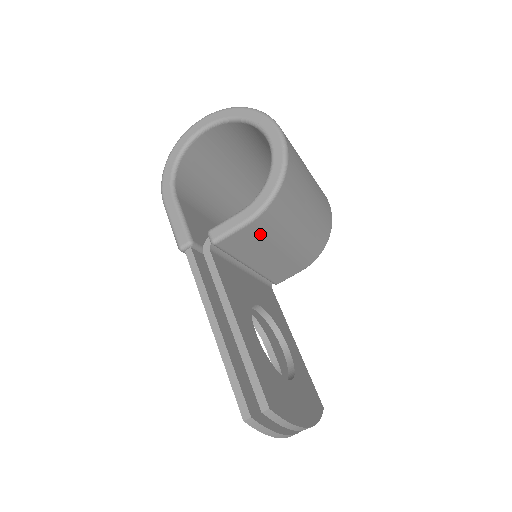
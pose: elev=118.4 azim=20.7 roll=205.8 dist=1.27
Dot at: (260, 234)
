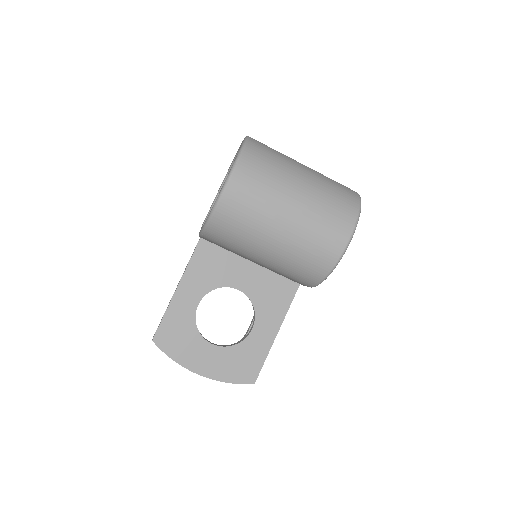
Dot at: (220, 245)
